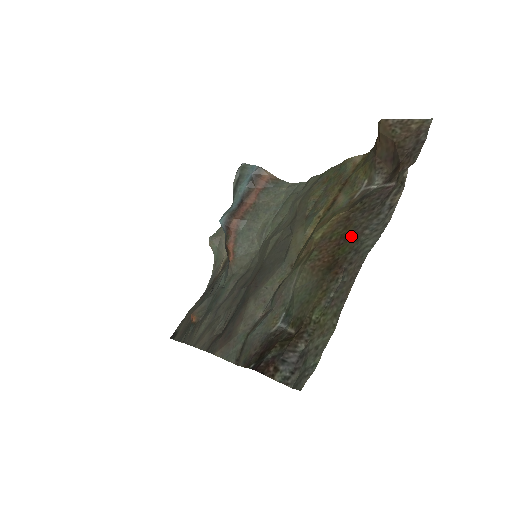
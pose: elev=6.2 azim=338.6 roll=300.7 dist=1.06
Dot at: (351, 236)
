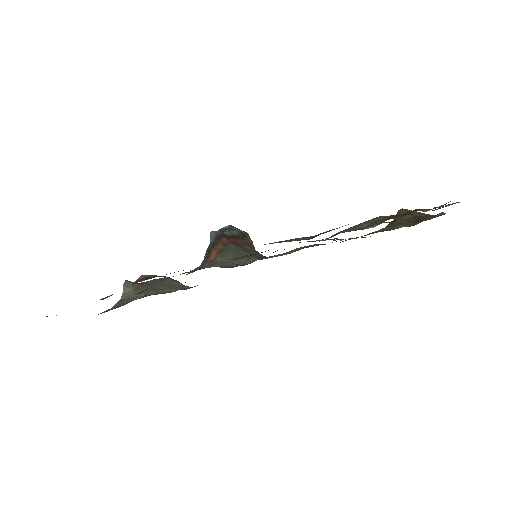
Dot at: occluded
